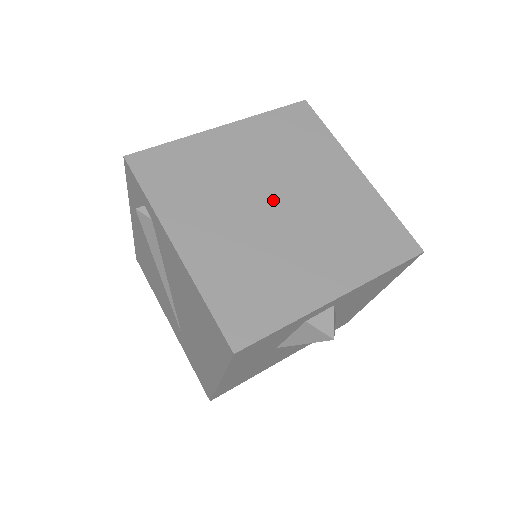
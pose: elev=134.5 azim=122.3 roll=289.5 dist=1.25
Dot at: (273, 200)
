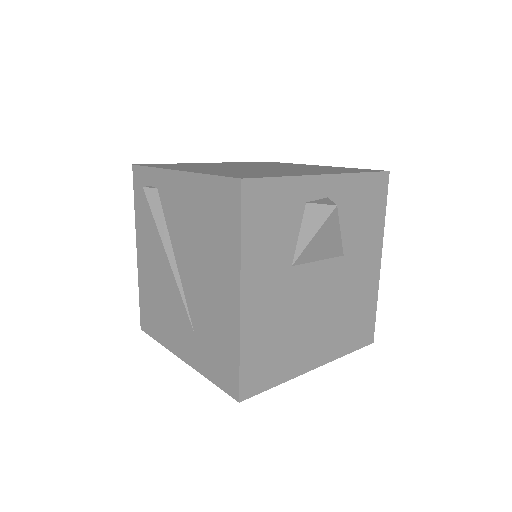
Dot at: (255, 167)
